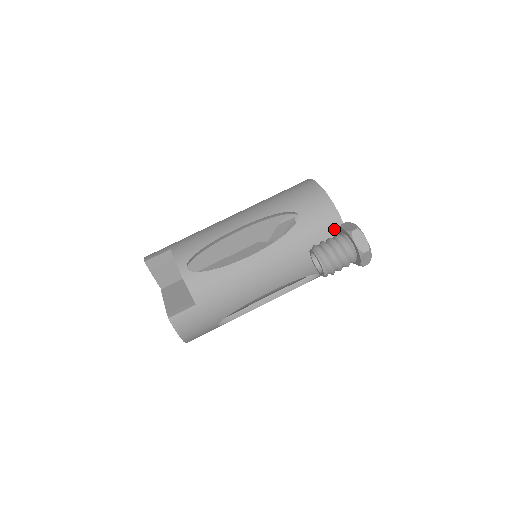
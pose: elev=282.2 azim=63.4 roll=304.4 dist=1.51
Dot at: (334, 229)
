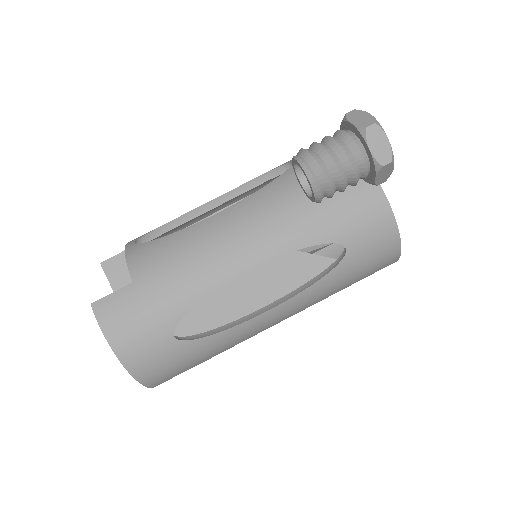
Dot at: occluded
